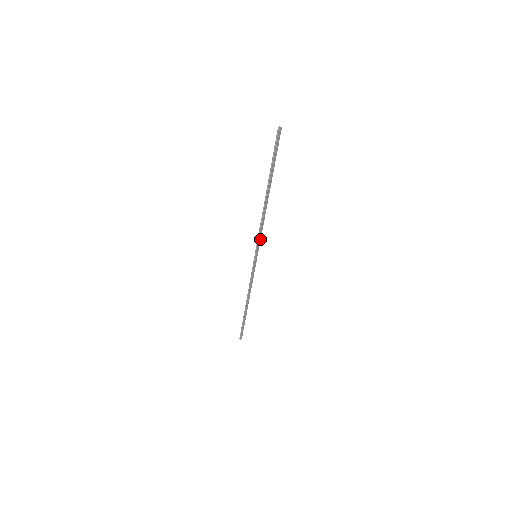
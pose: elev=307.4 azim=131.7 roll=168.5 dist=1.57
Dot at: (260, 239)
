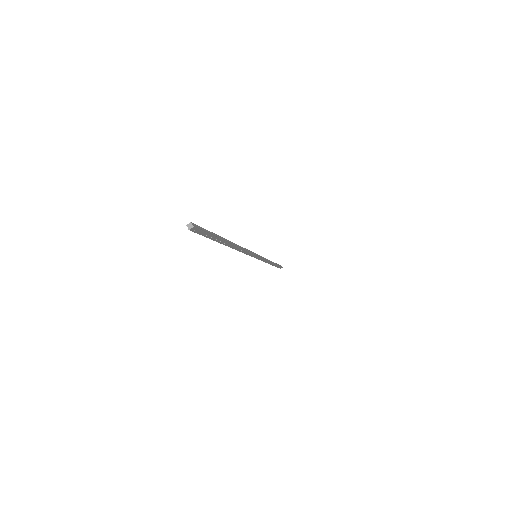
Dot at: (251, 253)
